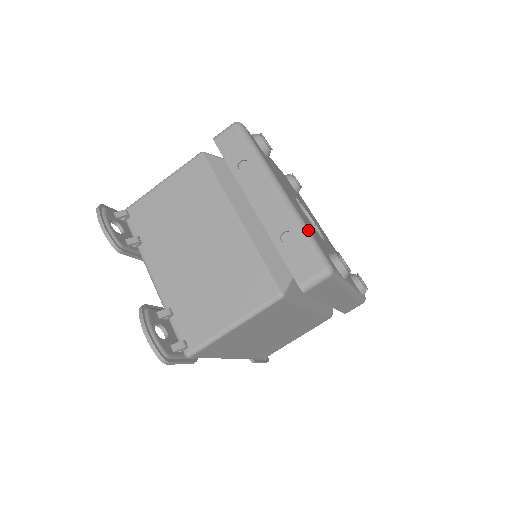
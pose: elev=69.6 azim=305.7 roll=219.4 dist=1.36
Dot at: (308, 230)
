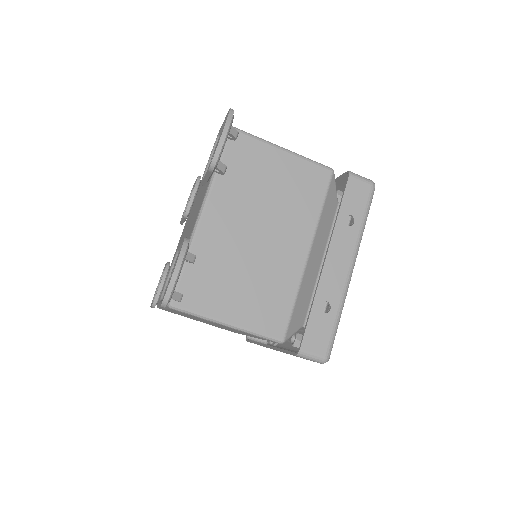
Dot at: occluded
